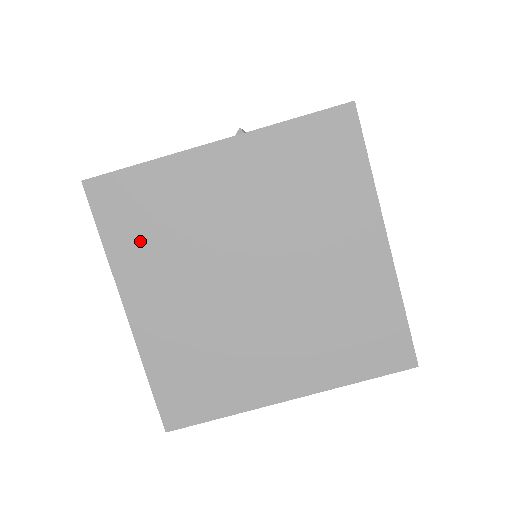
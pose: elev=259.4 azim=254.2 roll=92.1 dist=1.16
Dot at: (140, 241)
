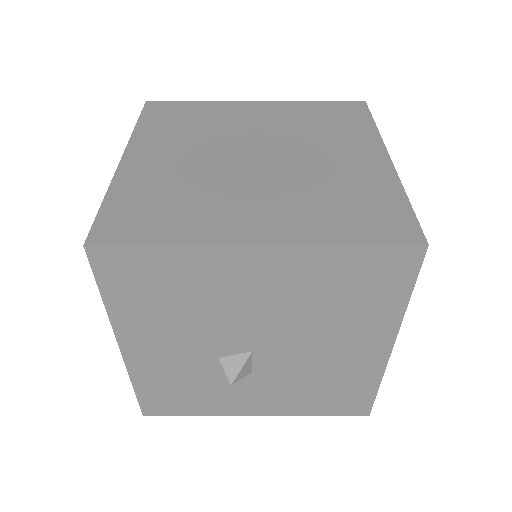
Dot at: (167, 128)
